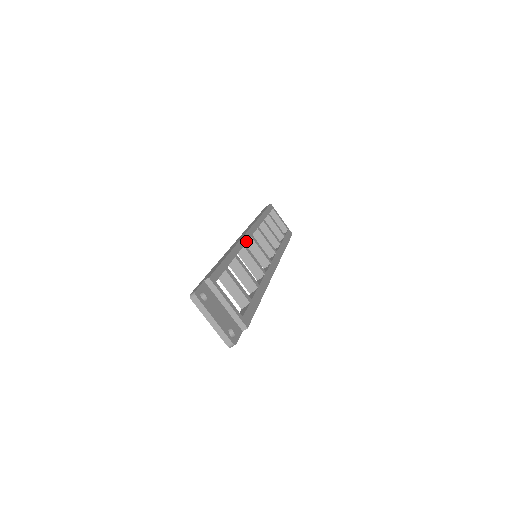
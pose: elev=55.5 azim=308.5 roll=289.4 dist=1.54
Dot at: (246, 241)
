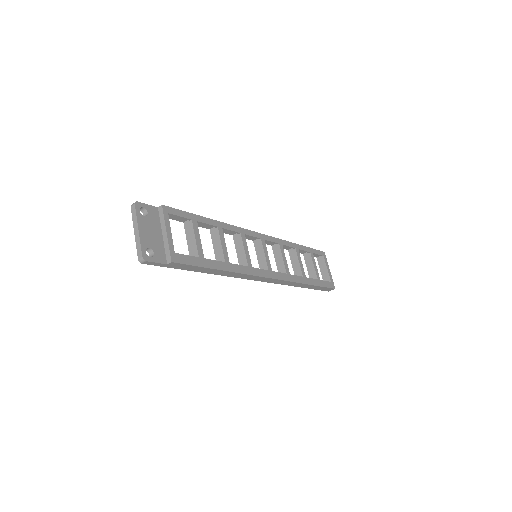
Dot at: (249, 234)
